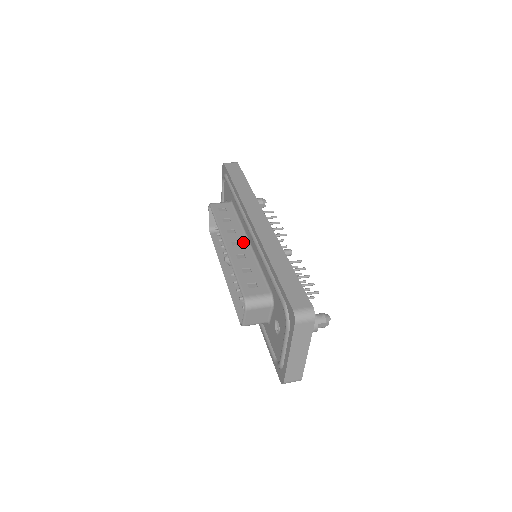
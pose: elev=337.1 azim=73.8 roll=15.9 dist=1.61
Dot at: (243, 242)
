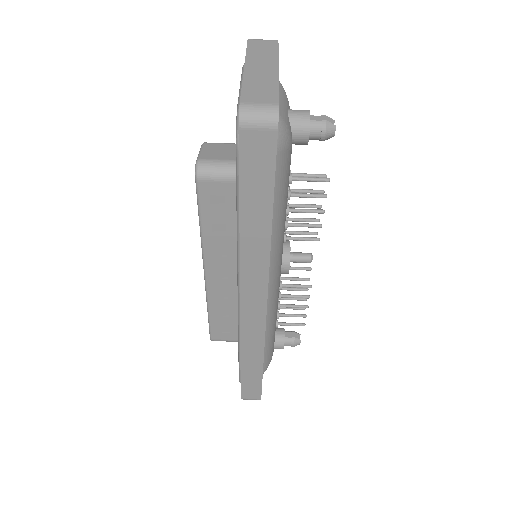
Dot at: (233, 276)
